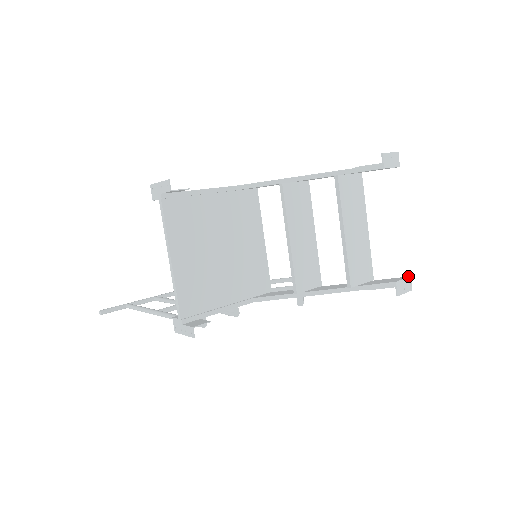
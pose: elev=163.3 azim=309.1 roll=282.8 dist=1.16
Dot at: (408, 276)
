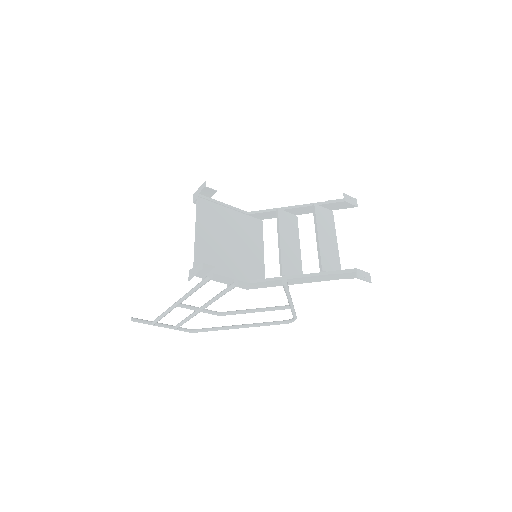
Dot at: (368, 273)
